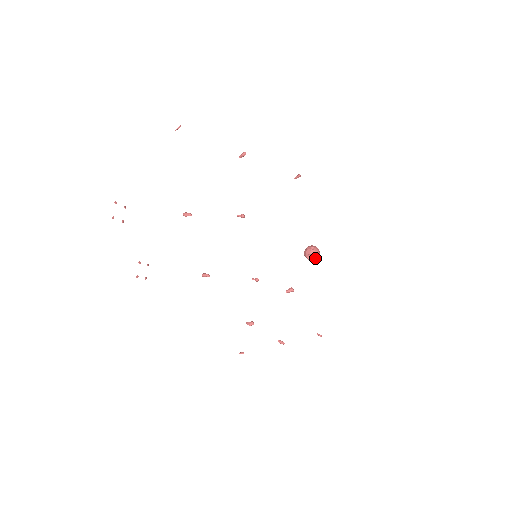
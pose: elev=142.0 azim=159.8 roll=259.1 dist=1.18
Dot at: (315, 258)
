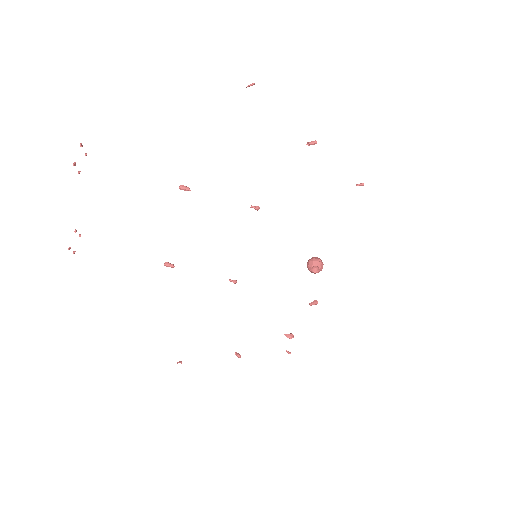
Dot at: (319, 271)
